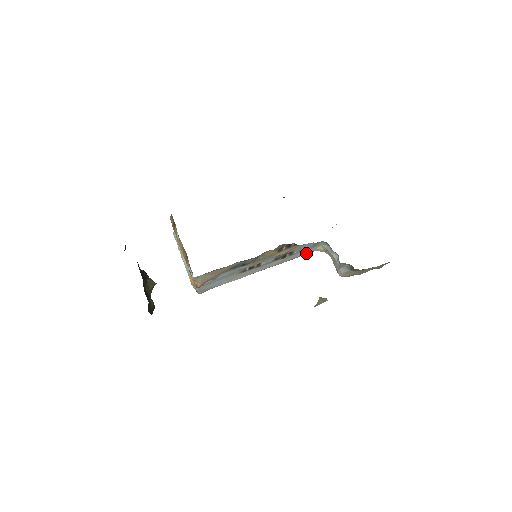
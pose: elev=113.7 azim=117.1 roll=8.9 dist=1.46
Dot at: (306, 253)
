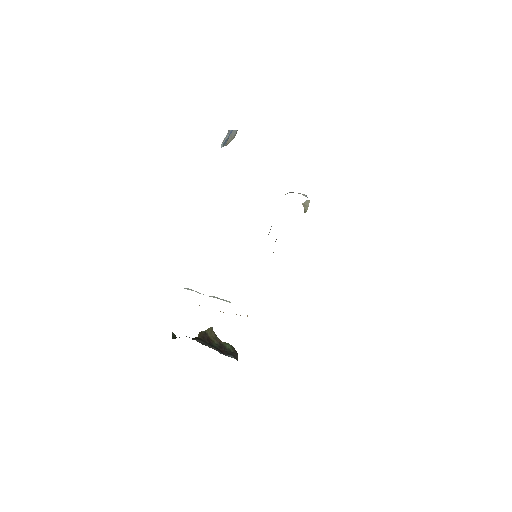
Dot at: occluded
